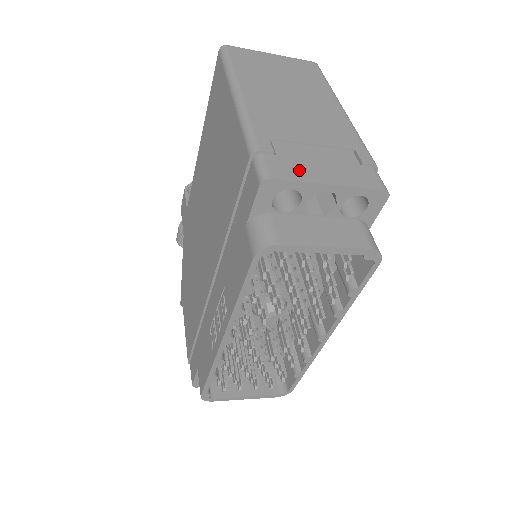
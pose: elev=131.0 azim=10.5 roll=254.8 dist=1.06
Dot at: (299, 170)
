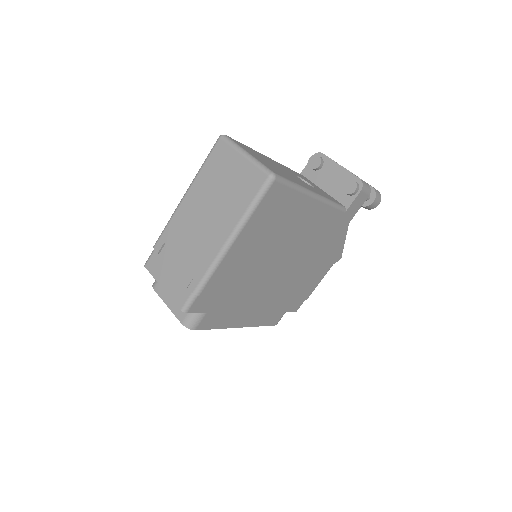
Dot at: (158, 270)
